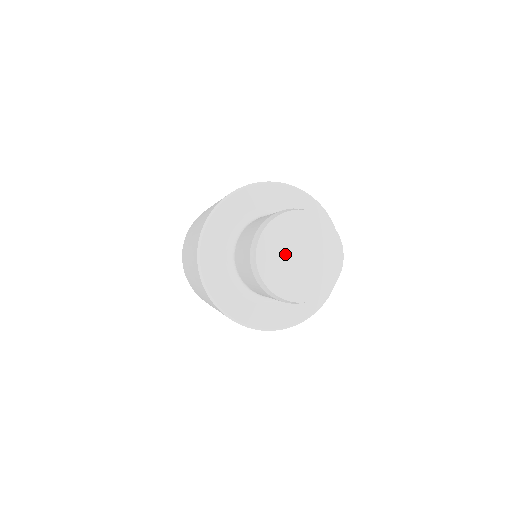
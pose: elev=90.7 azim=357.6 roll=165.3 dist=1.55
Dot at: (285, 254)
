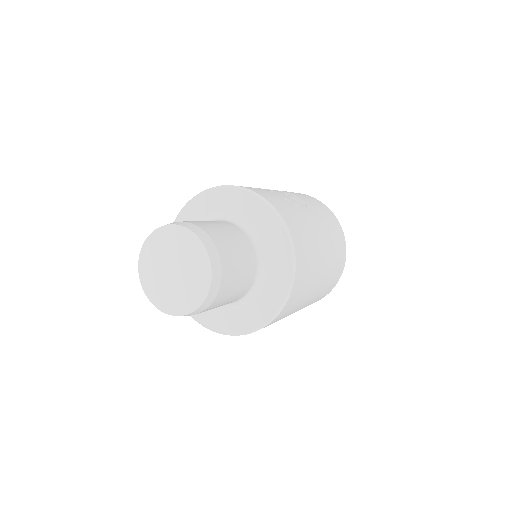
Dot at: (162, 261)
